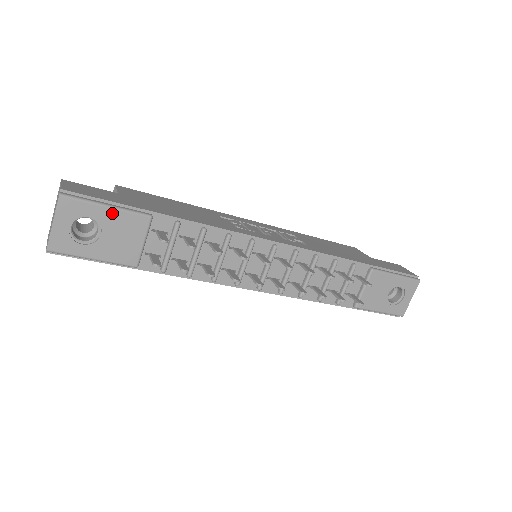
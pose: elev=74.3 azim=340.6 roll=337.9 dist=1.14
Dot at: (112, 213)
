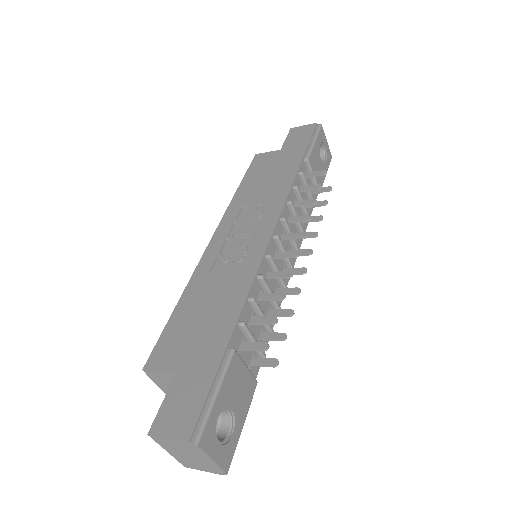
Dot at: (222, 391)
